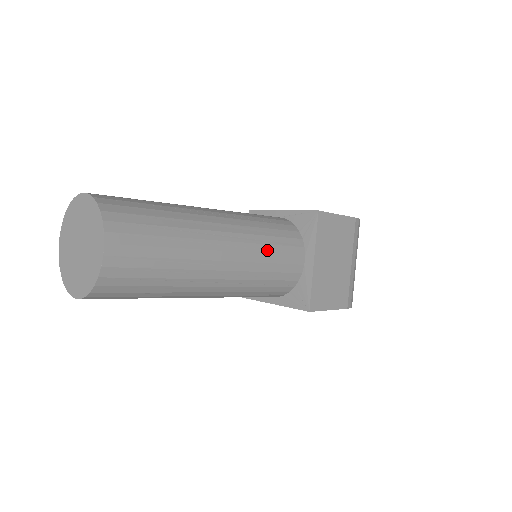
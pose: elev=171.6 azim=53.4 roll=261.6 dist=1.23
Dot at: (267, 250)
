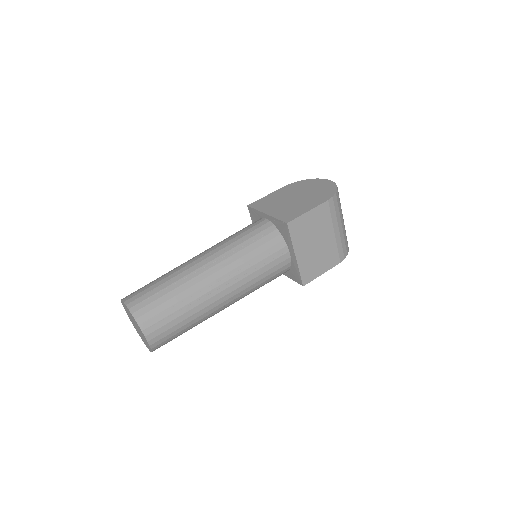
Dot at: (254, 269)
